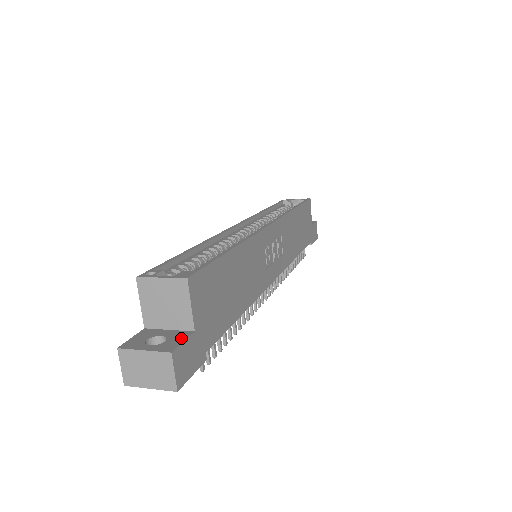
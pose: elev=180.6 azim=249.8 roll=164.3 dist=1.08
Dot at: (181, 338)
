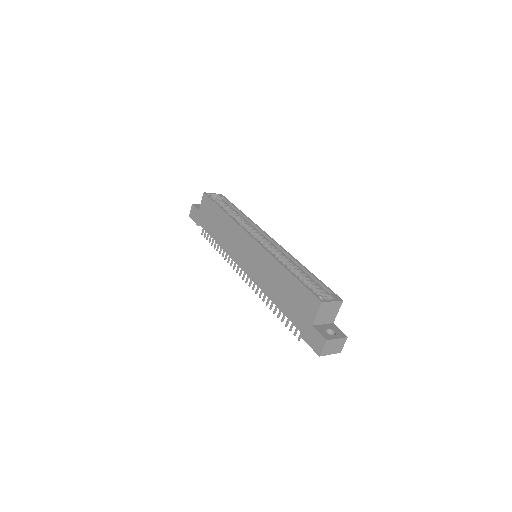
Dot at: (337, 328)
